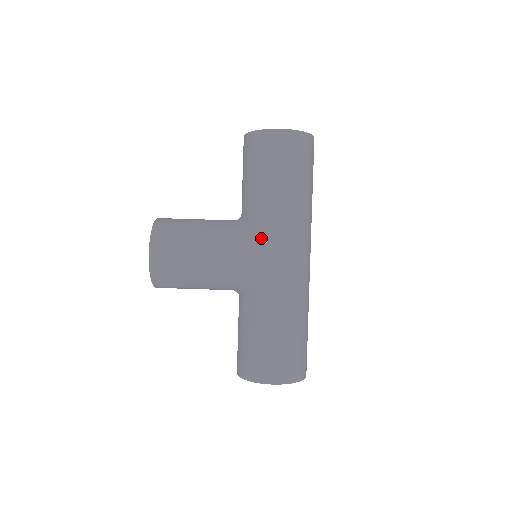
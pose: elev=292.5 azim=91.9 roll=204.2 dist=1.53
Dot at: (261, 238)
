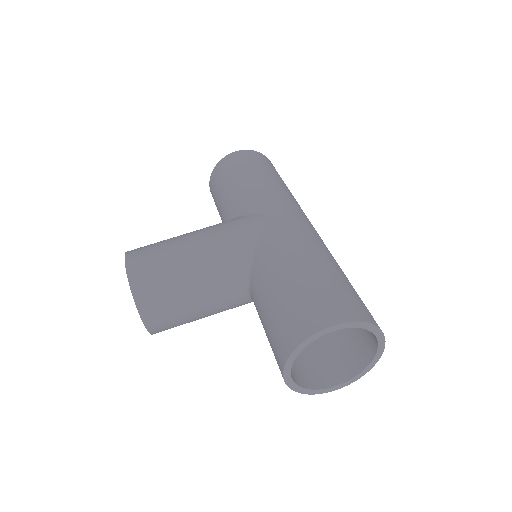
Dot at: (249, 213)
